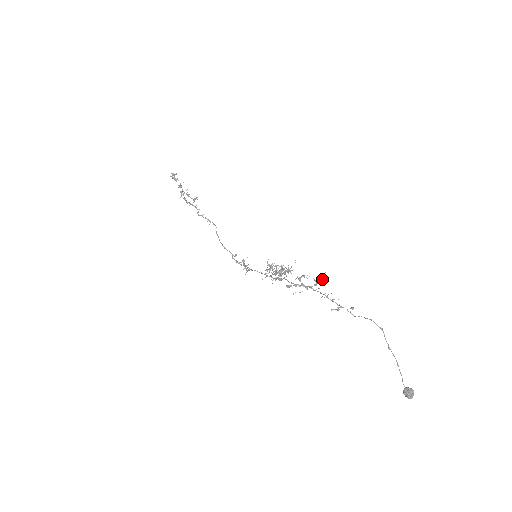
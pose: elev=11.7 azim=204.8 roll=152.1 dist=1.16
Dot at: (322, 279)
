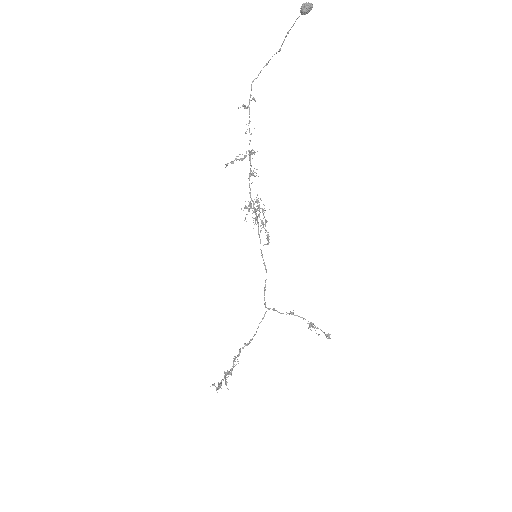
Dot at: (254, 151)
